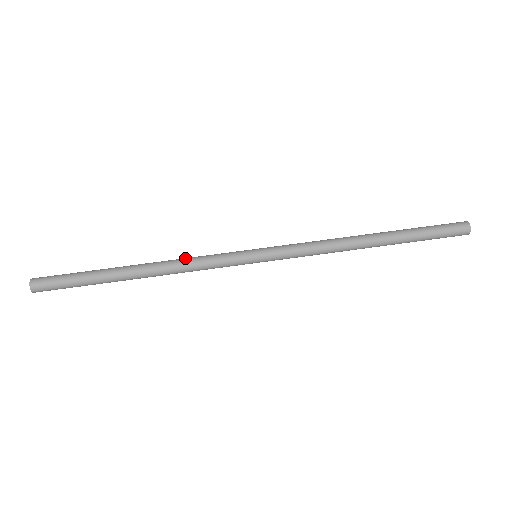
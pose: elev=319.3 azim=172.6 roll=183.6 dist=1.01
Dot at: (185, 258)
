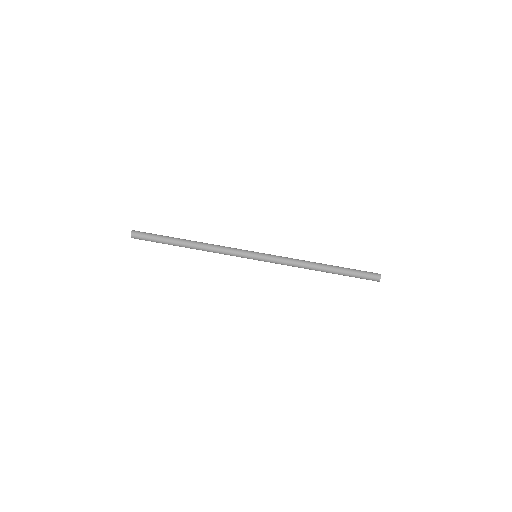
Dot at: (217, 246)
